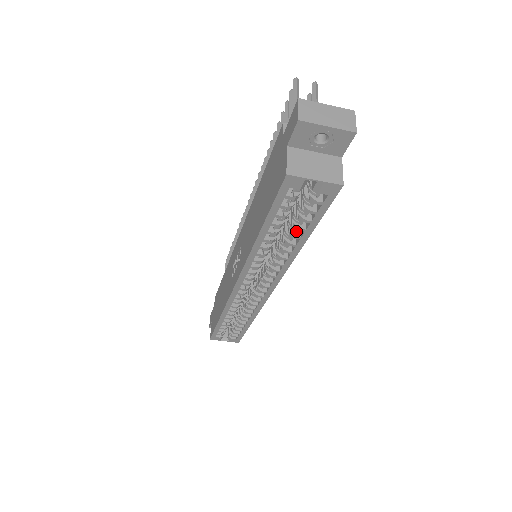
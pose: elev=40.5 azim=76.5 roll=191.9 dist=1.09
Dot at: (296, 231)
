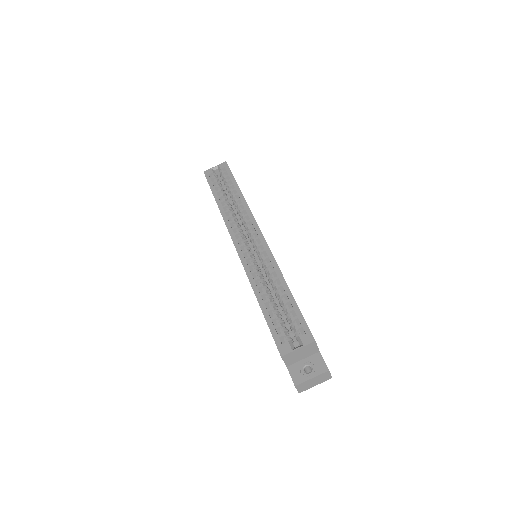
Dot at: (232, 190)
